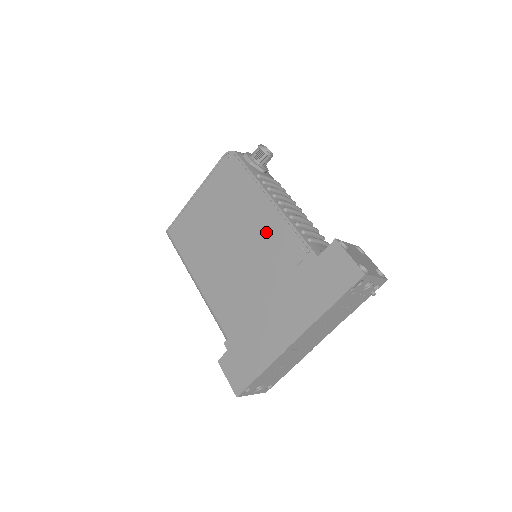
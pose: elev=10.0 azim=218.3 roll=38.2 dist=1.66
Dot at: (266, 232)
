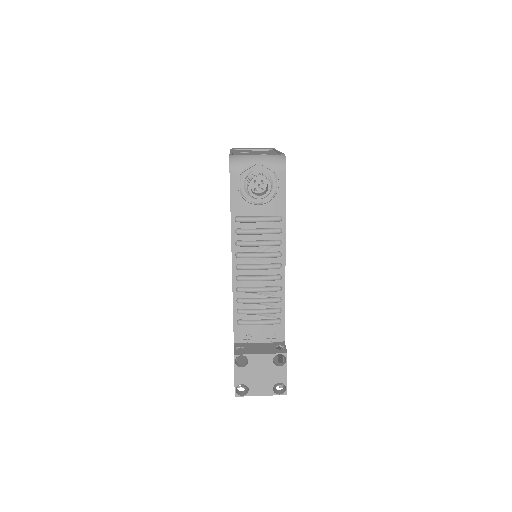
Dot at: occluded
